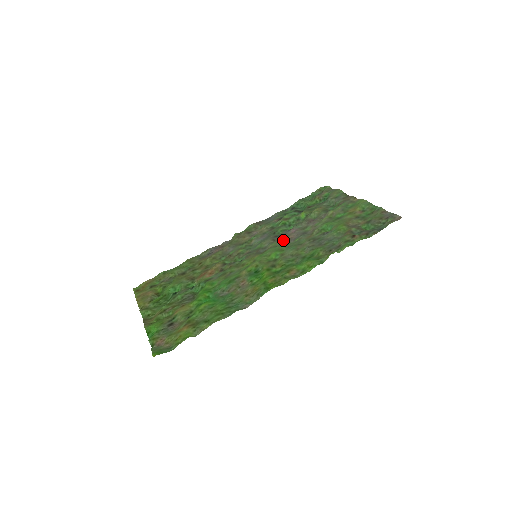
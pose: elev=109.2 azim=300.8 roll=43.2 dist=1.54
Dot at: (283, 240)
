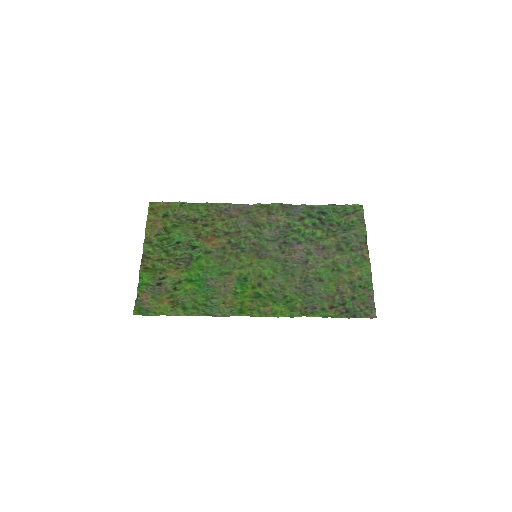
Dot at: (286, 255)
